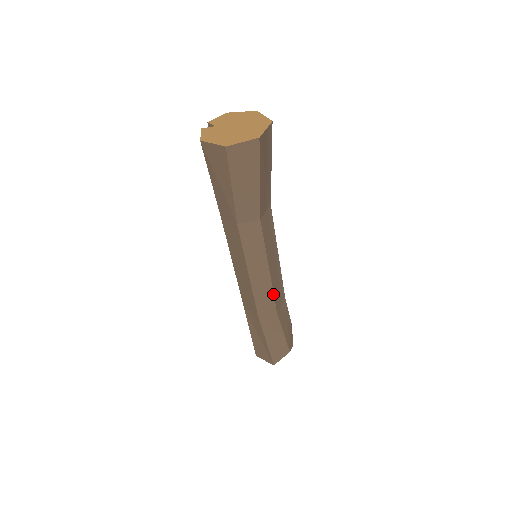
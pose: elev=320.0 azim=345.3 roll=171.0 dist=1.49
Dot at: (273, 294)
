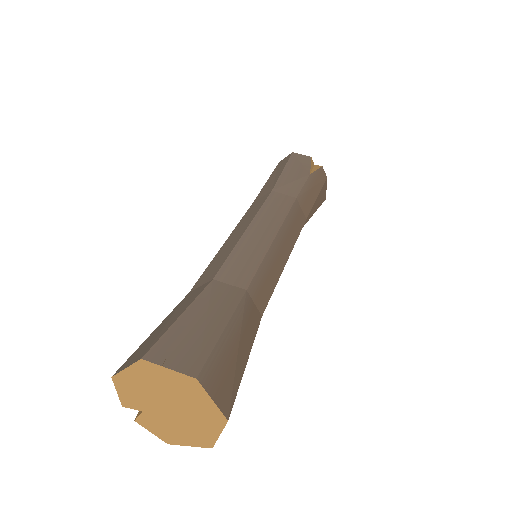
Dot at: (298, 236)
